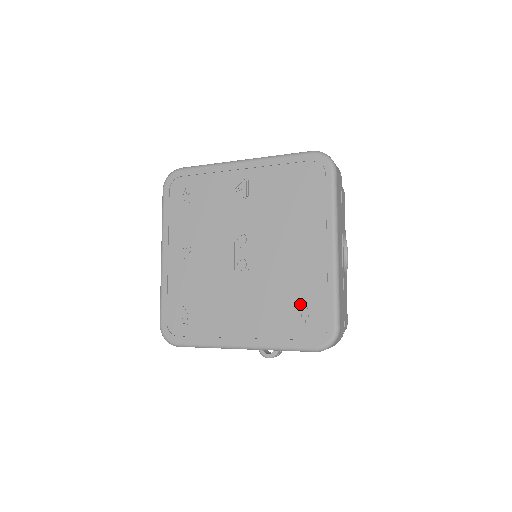
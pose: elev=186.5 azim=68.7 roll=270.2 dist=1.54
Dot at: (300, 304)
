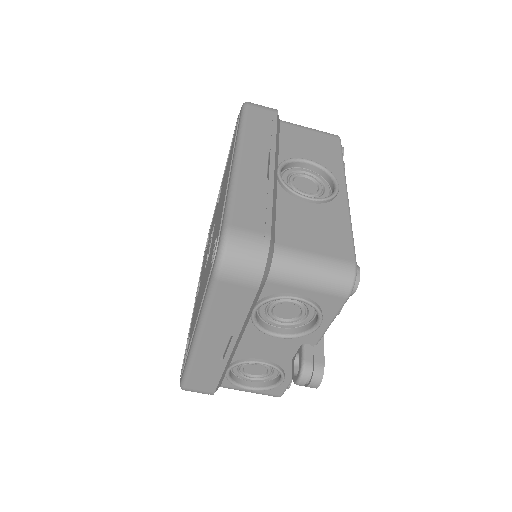
Dot at: occluded
